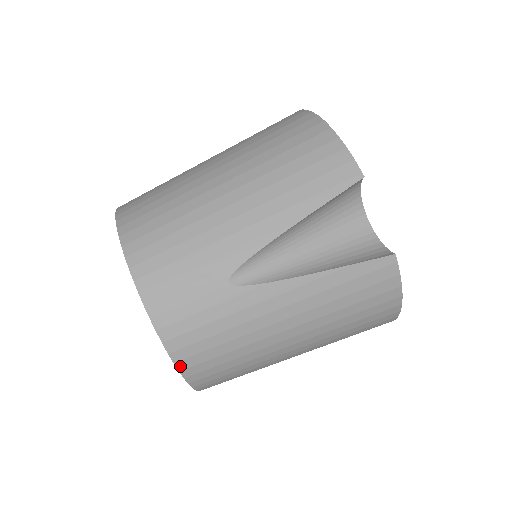
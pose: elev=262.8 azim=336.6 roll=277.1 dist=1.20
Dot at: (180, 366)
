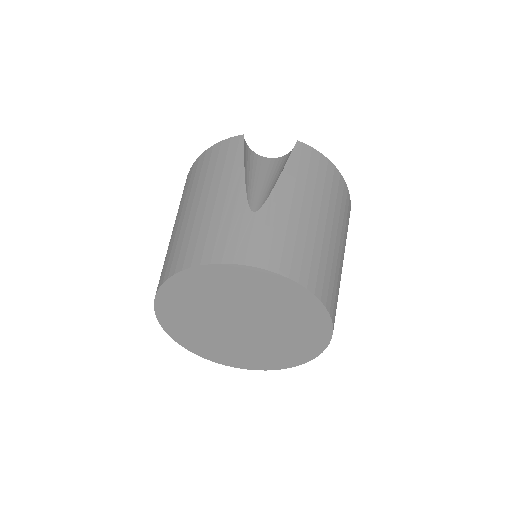
Dot at: (294, 278)
